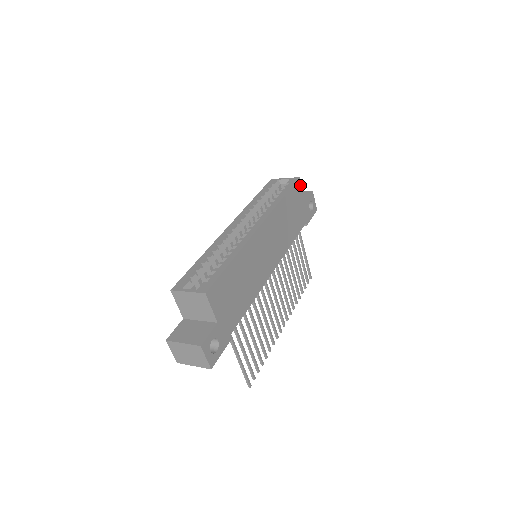
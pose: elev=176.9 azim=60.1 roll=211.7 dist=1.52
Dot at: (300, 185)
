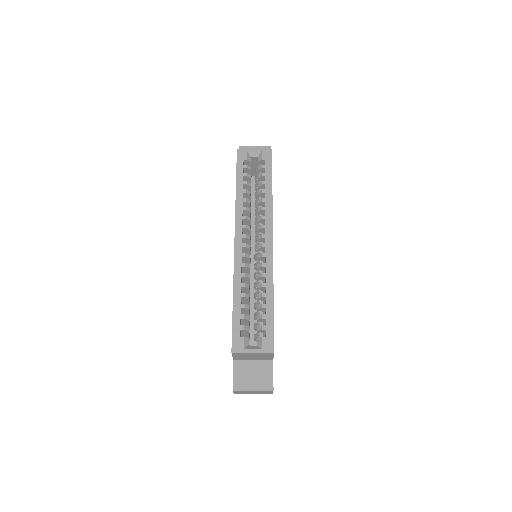
Dot at: occluded
